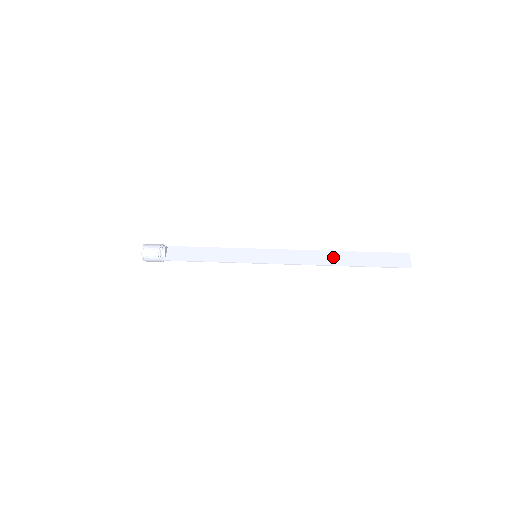
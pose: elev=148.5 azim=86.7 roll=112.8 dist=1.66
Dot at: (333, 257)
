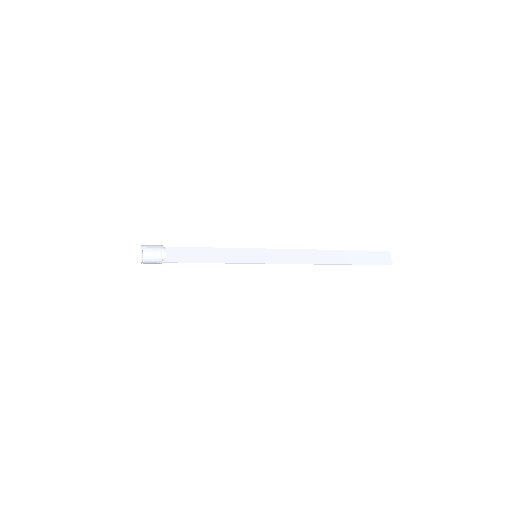
Dot at: (326, 256)
